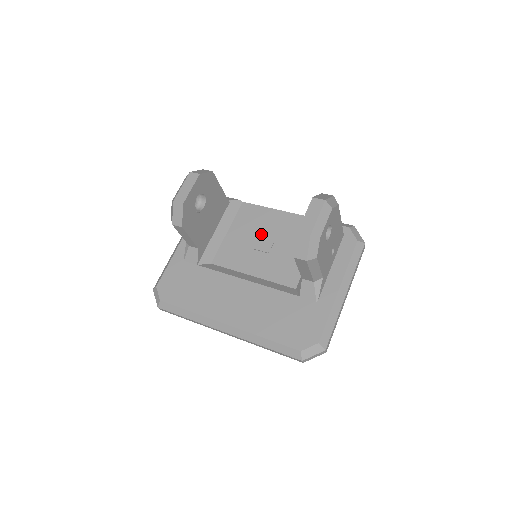
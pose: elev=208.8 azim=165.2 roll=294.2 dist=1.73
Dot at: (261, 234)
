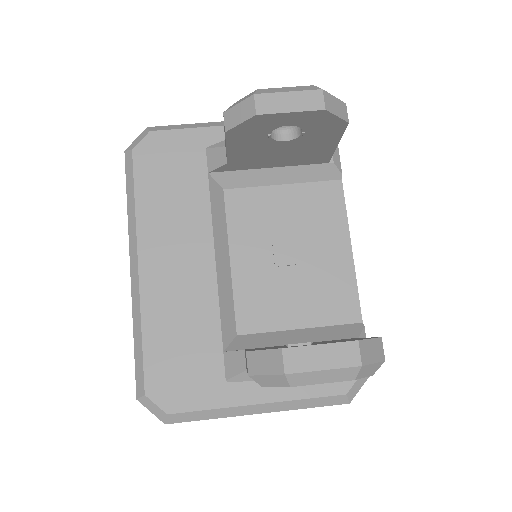
Dot at: (300, 238)
